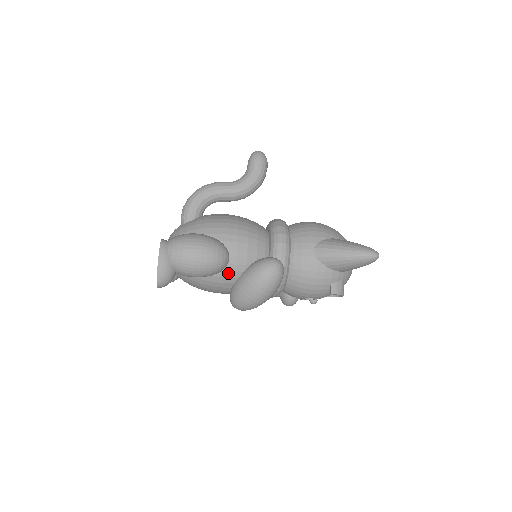
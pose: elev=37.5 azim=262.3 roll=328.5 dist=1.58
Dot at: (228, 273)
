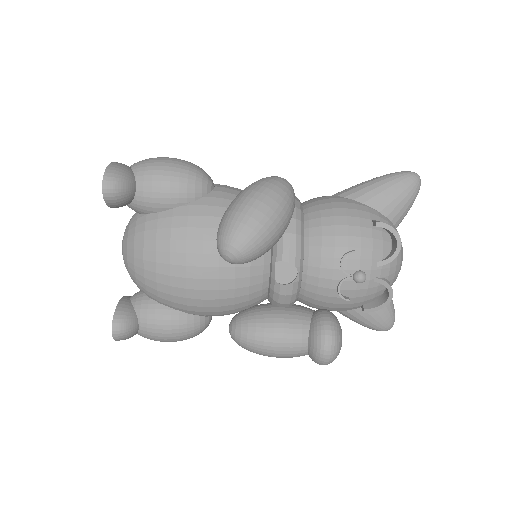
Dot at: (213, 200)
